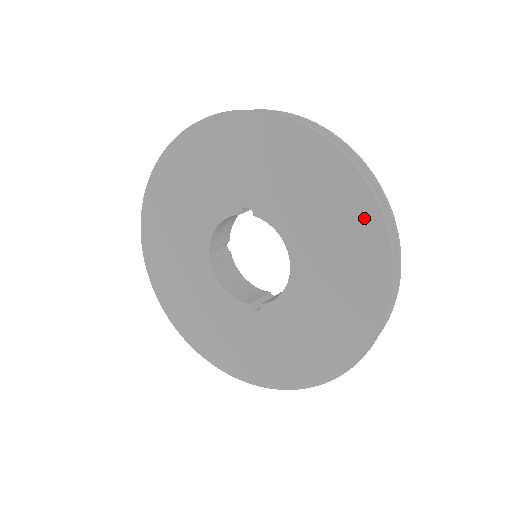
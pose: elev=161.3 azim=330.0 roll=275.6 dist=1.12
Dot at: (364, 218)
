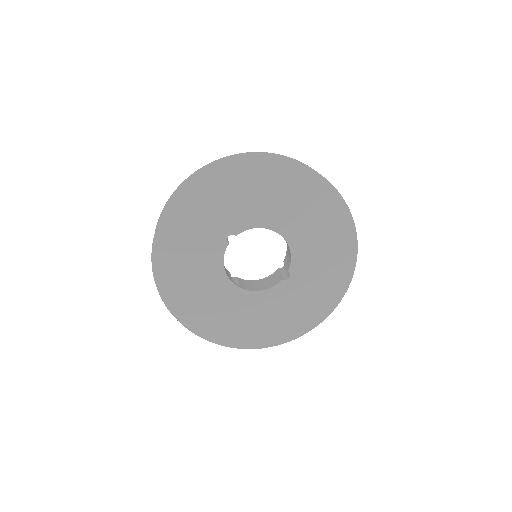
Dot at: (286, 171)
